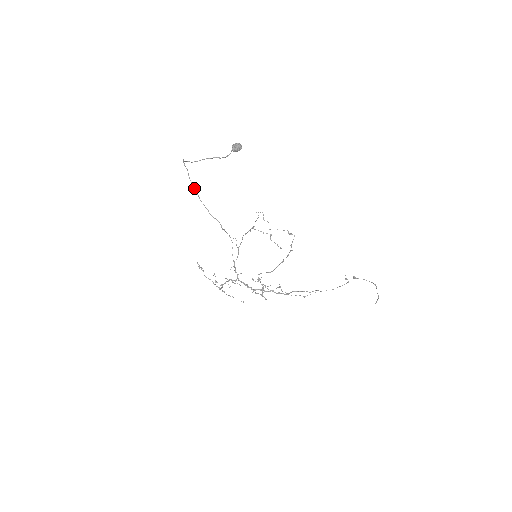
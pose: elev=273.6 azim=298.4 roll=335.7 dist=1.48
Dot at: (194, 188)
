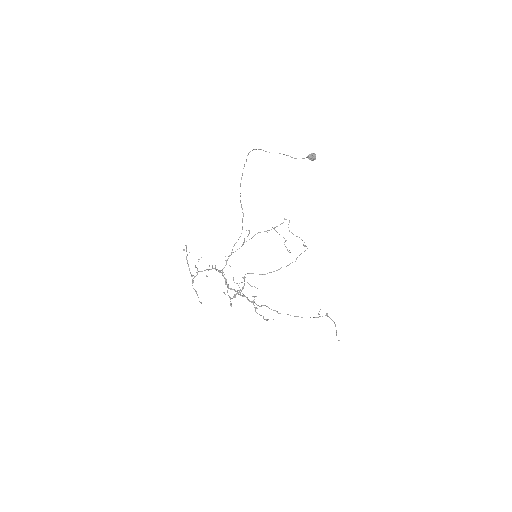
Dot at: occluded
